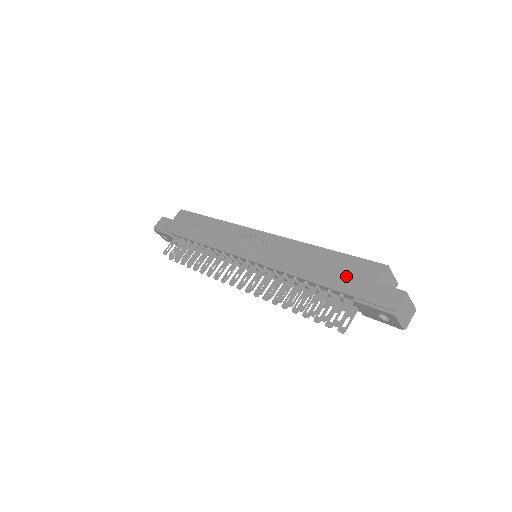
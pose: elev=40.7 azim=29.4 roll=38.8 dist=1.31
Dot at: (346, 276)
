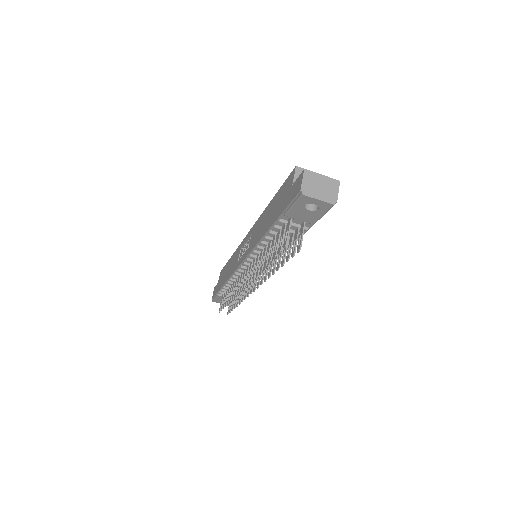
Dot at: (279, 204)
